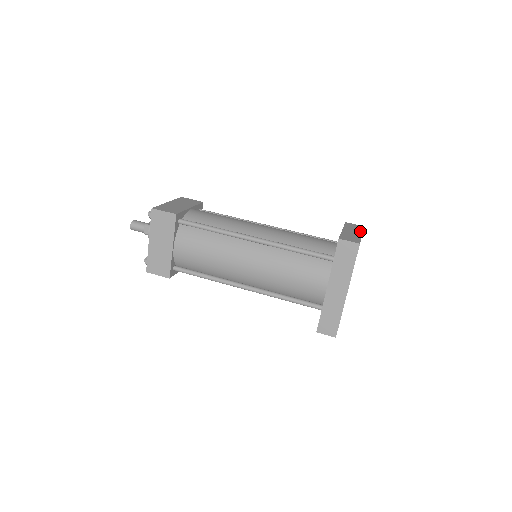
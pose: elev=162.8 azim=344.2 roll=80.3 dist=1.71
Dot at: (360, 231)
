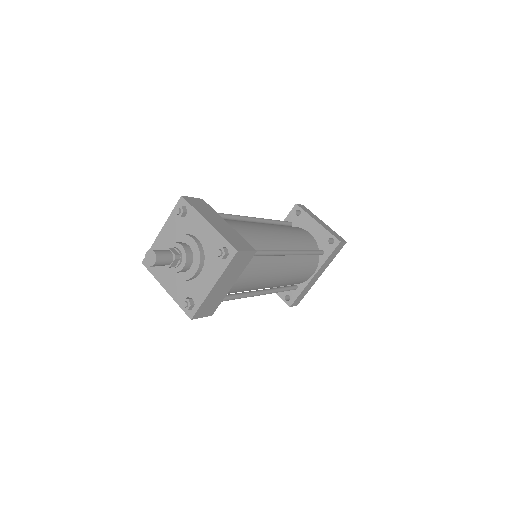
Dot at: occluded
